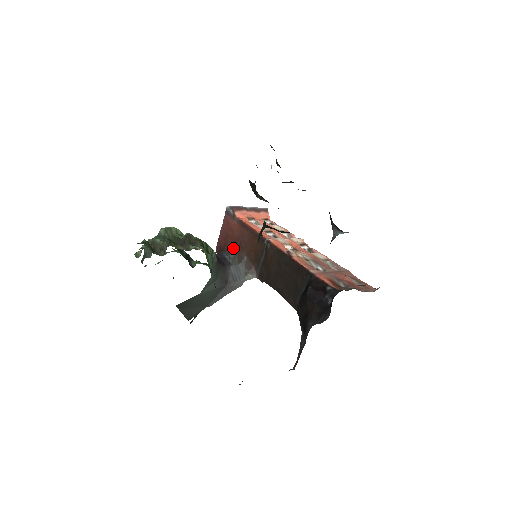
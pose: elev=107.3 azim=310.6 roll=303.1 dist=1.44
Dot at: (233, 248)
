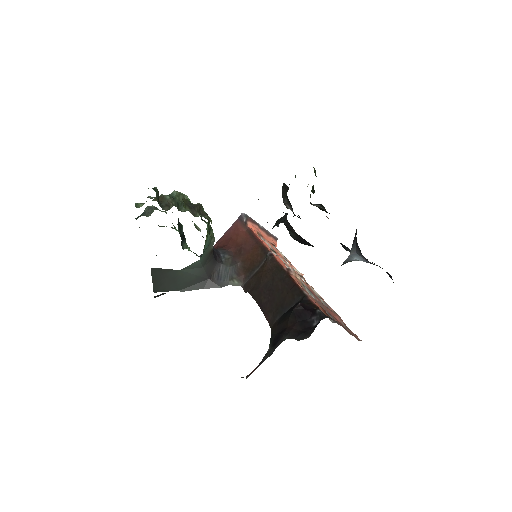
Dot at: (231, 251)
